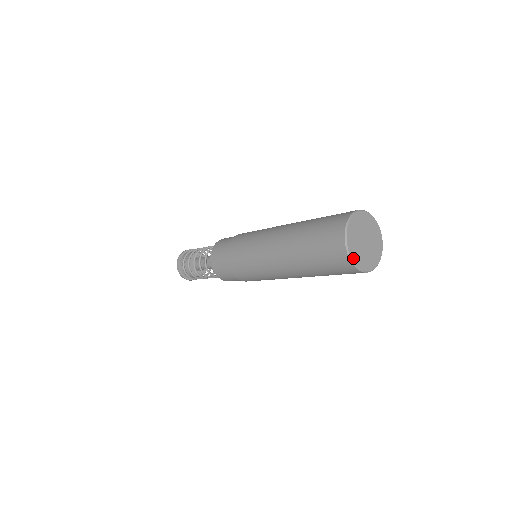
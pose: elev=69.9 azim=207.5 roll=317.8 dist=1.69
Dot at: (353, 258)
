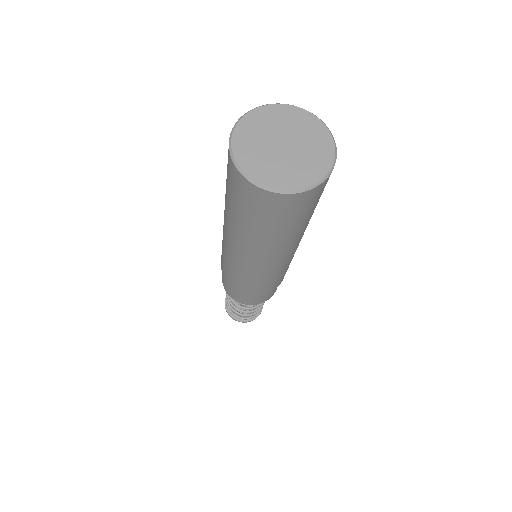
Dot at: (257, 178)
